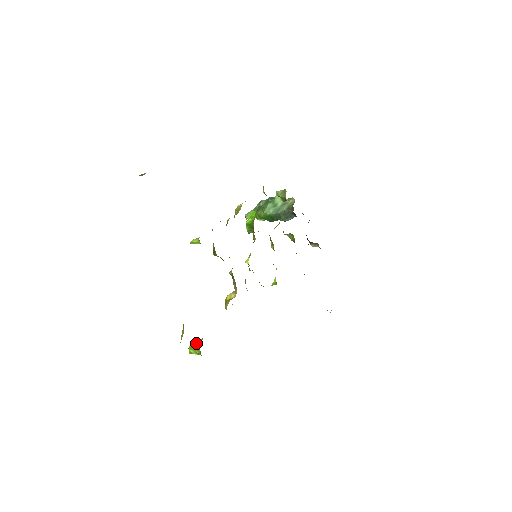
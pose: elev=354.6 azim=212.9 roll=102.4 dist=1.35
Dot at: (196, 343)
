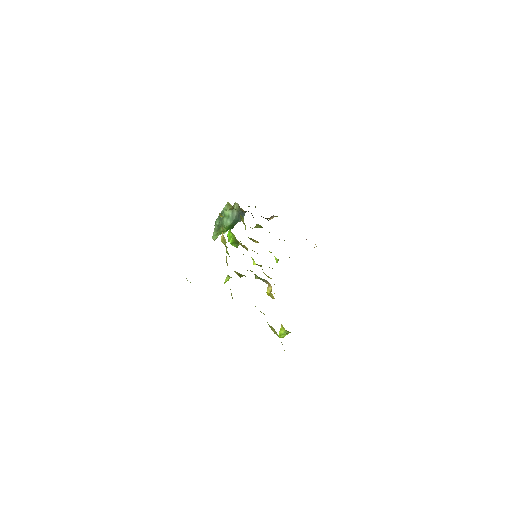
Dot at: (280, 330)
